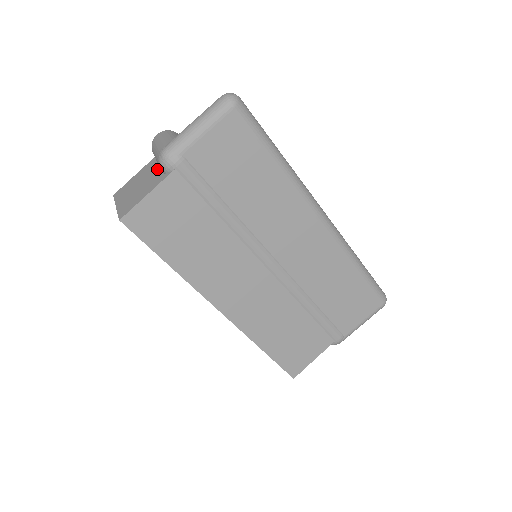
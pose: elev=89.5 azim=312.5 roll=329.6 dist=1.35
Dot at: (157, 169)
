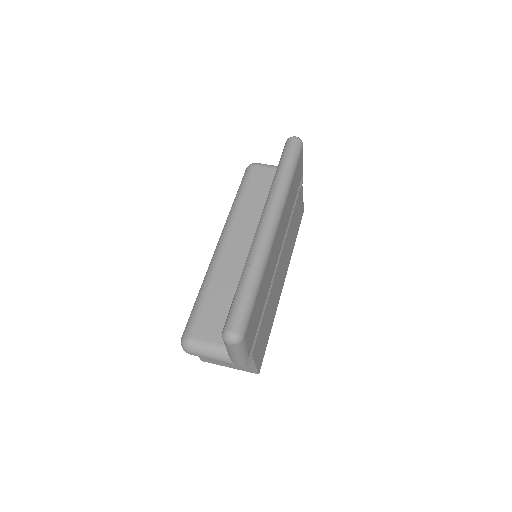
Dot at: occluded
